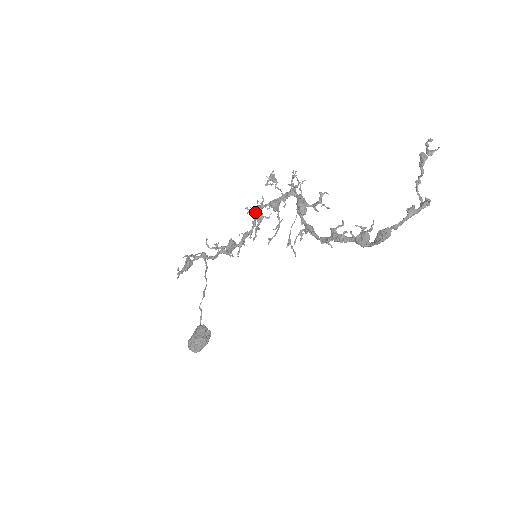
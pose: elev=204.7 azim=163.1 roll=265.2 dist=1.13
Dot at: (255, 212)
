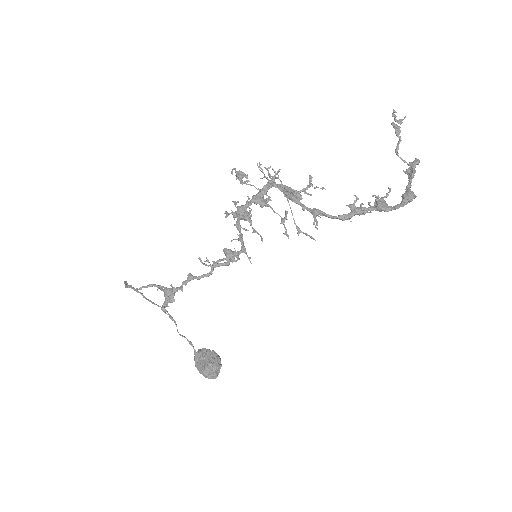
Dot at: (249, 213)
